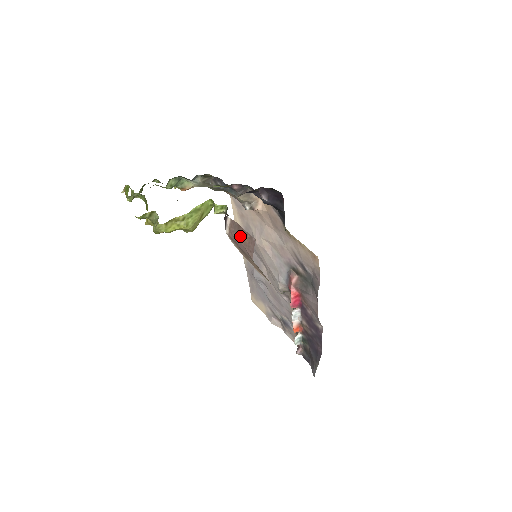
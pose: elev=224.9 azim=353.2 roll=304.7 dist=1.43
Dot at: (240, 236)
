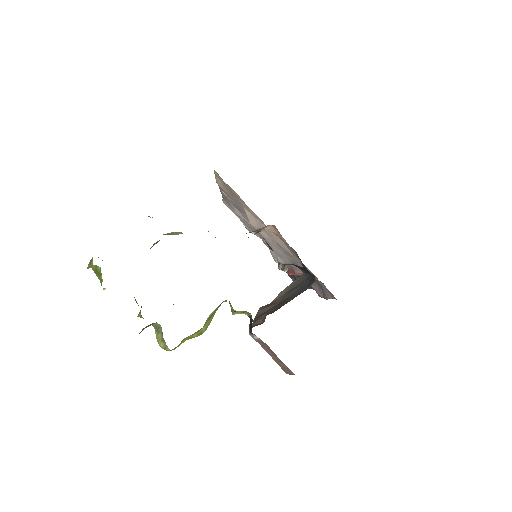
Dot at: (272, 355)
